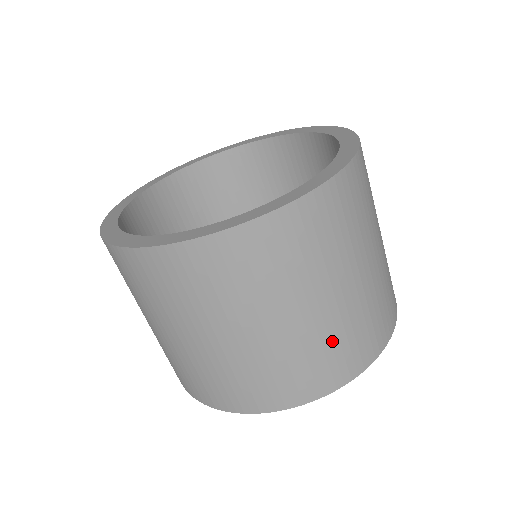
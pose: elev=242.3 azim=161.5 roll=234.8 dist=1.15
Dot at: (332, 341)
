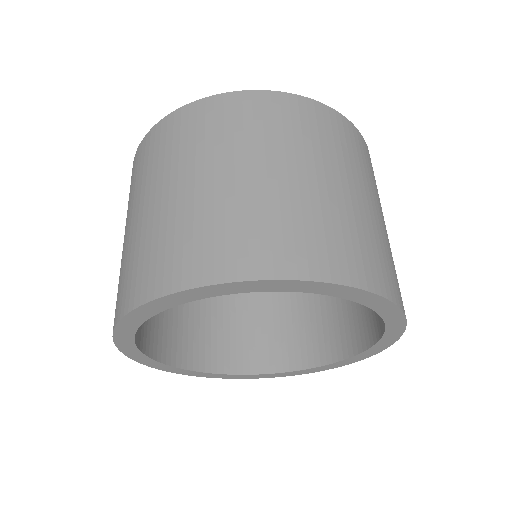
Dot at: (315, 219)
